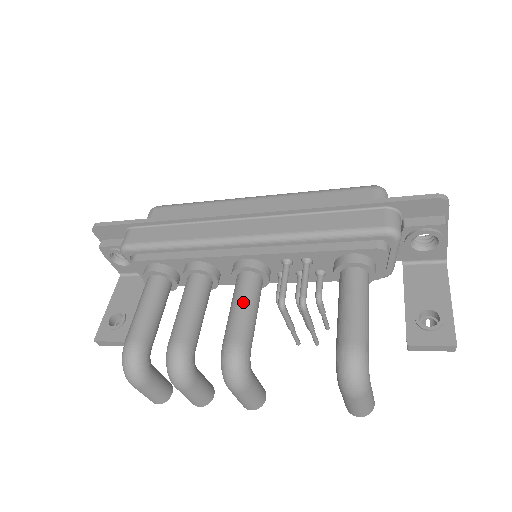
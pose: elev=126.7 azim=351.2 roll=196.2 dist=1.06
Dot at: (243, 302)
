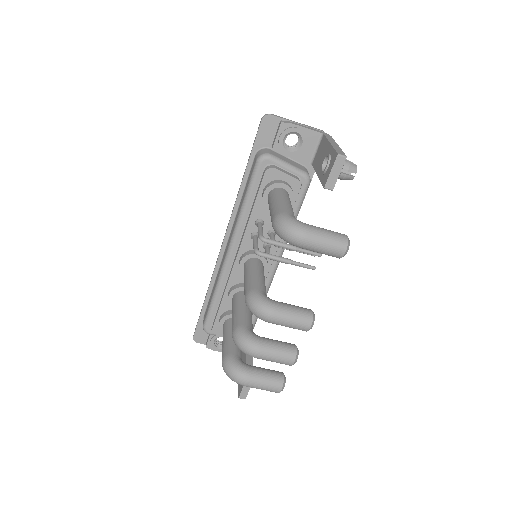
Dot at: (245, 276)
